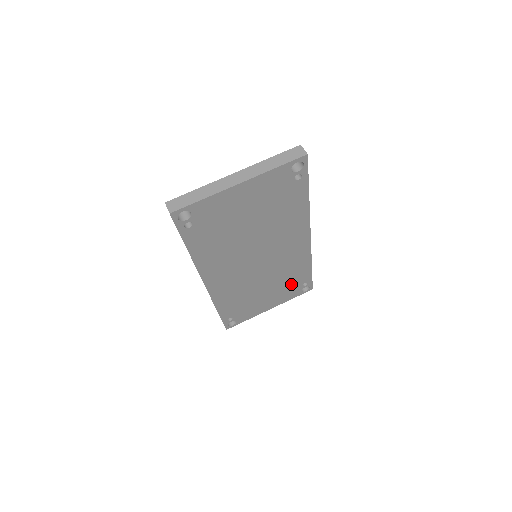
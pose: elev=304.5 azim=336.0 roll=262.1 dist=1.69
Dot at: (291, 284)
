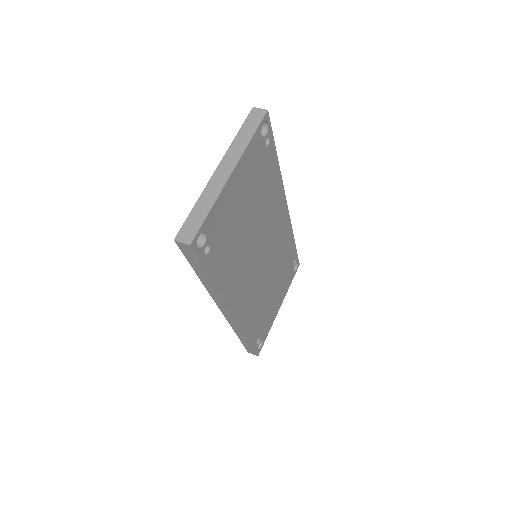
Dot at: (286, 269)
